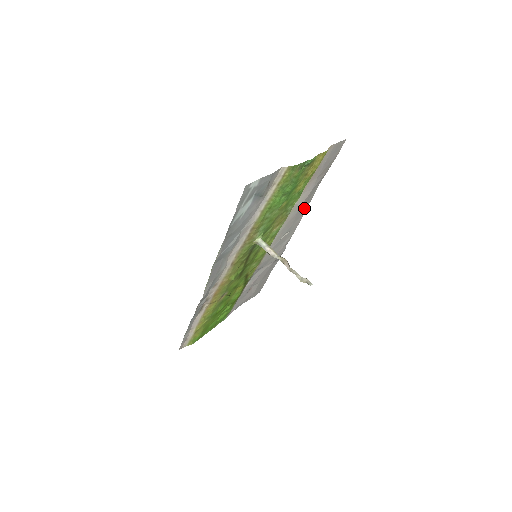
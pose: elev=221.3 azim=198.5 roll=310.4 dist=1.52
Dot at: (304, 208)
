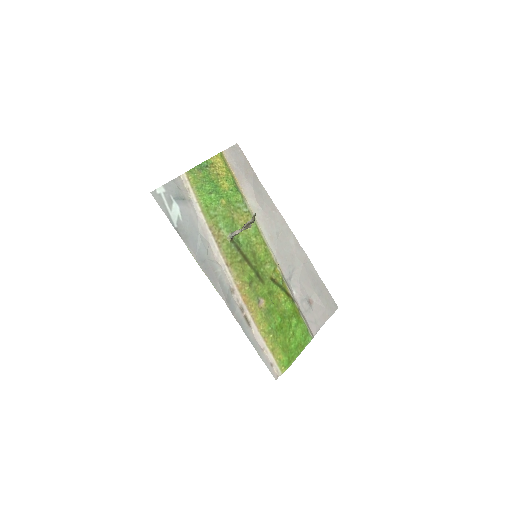
Dot at: (270, 206)
